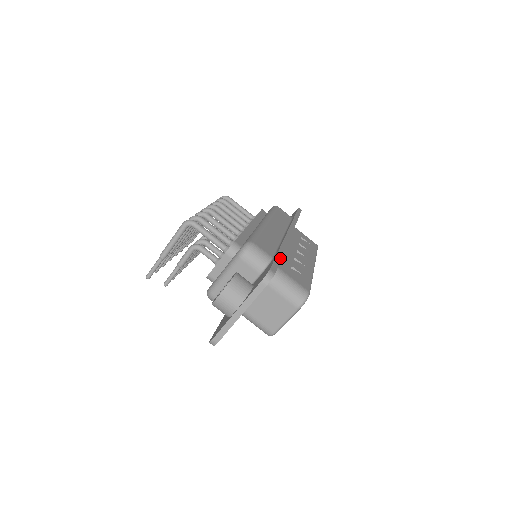
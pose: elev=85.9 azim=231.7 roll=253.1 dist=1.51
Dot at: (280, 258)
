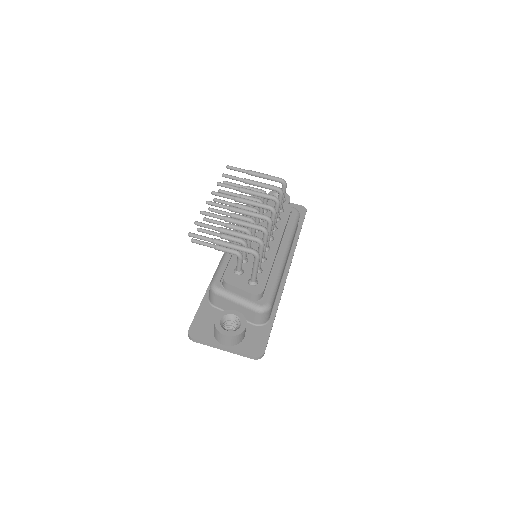
Dot at: occluded
